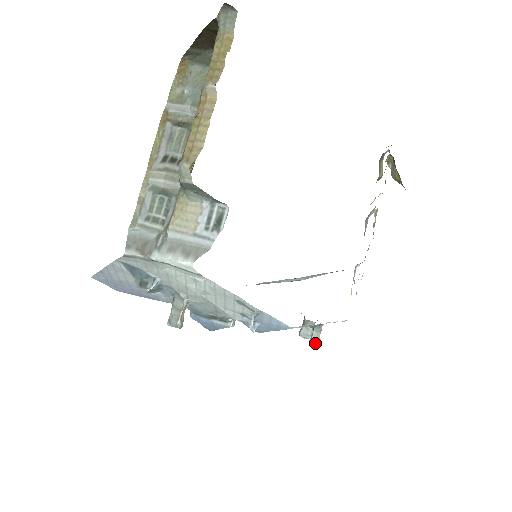
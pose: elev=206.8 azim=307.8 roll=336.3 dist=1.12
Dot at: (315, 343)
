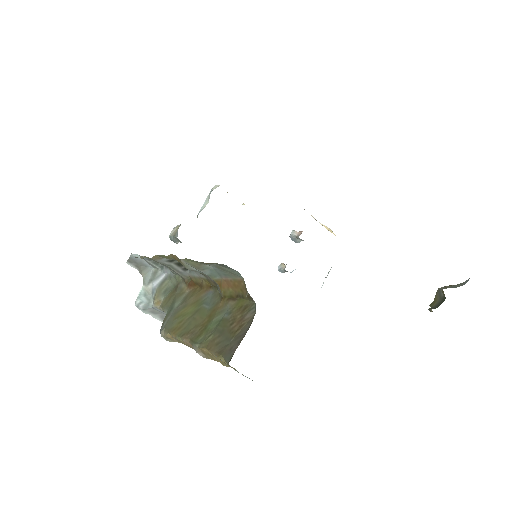
Dot at: occluded
